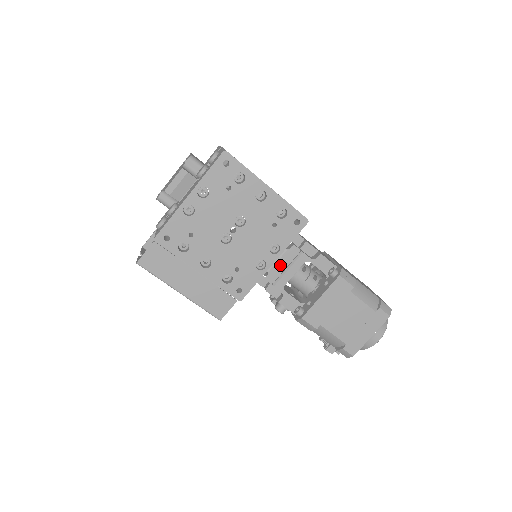
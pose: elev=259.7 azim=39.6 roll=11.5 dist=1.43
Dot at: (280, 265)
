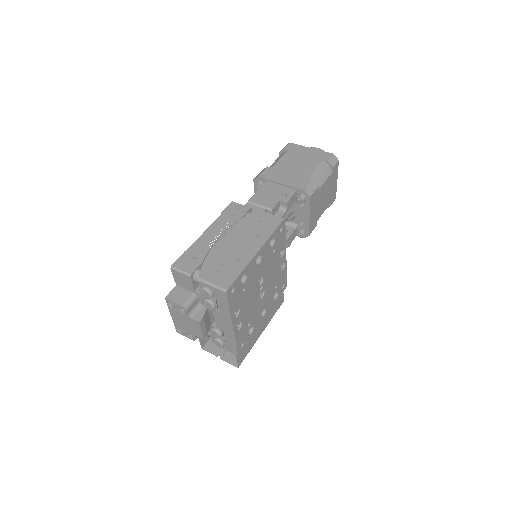
Dot at: occluded
